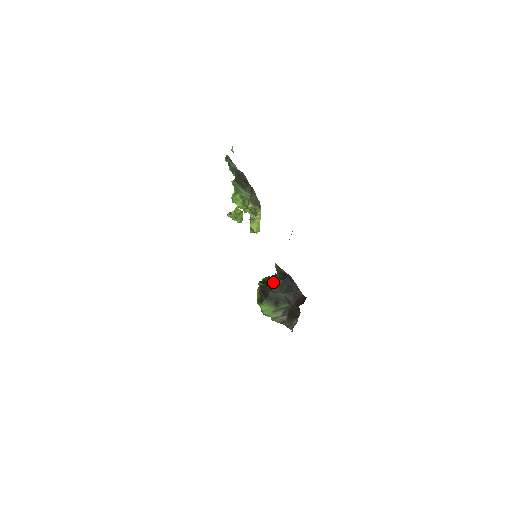
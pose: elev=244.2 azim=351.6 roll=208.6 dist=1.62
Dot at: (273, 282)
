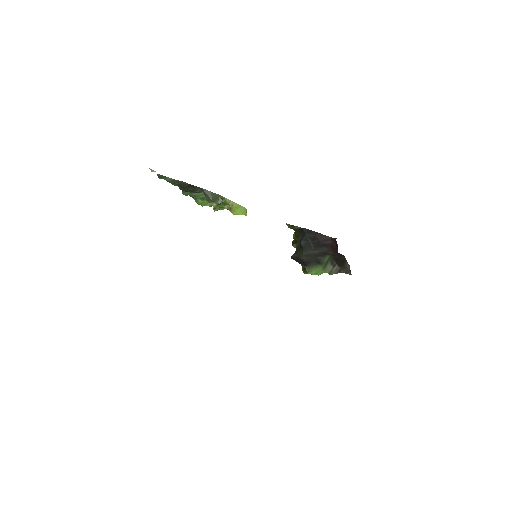
Dot at: (299, 245)
